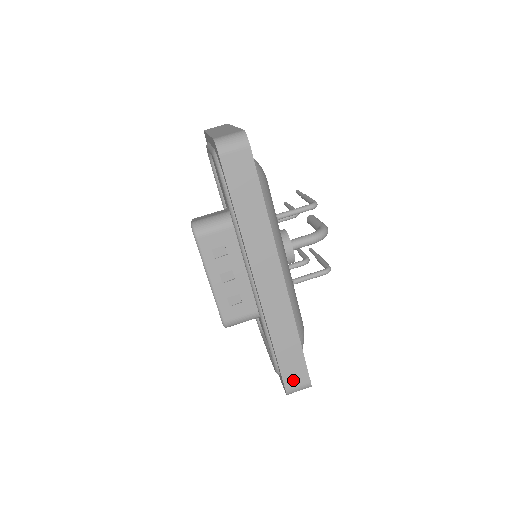
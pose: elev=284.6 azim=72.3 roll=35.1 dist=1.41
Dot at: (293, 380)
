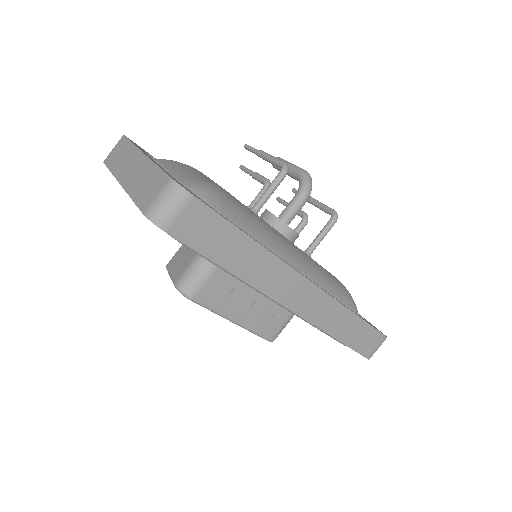
Dot at: (369, 347)
